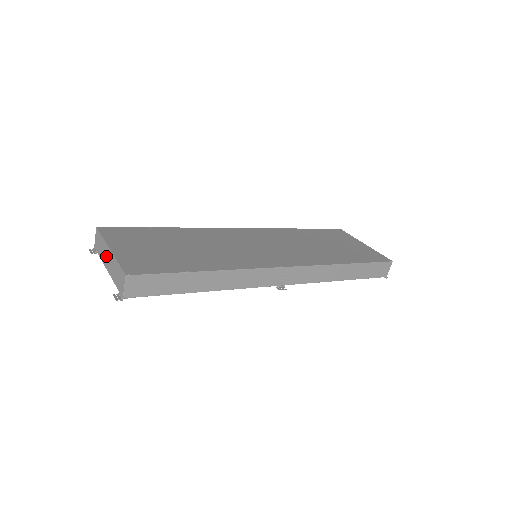
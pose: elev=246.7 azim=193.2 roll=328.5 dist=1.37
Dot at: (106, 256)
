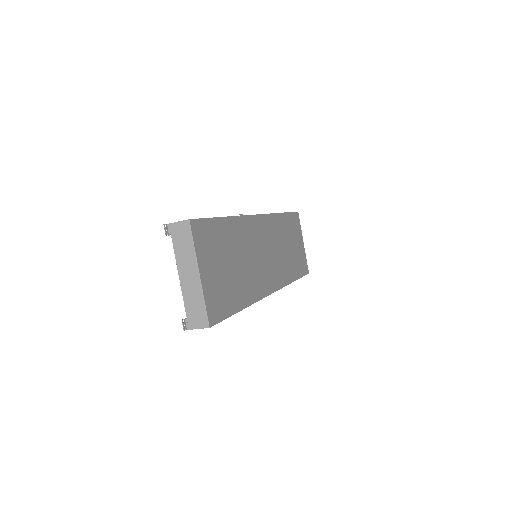
Dot at: (188, 268)
